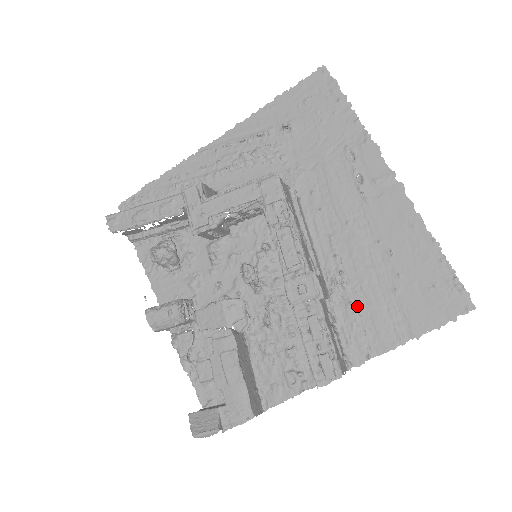
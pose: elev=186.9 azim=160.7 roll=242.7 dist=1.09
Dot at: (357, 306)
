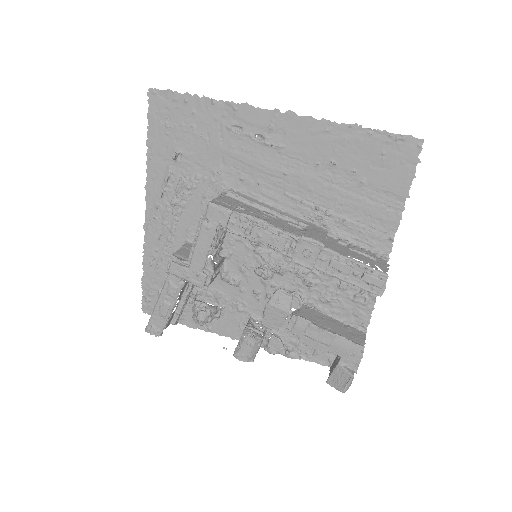
Dot at: (350, 217)
